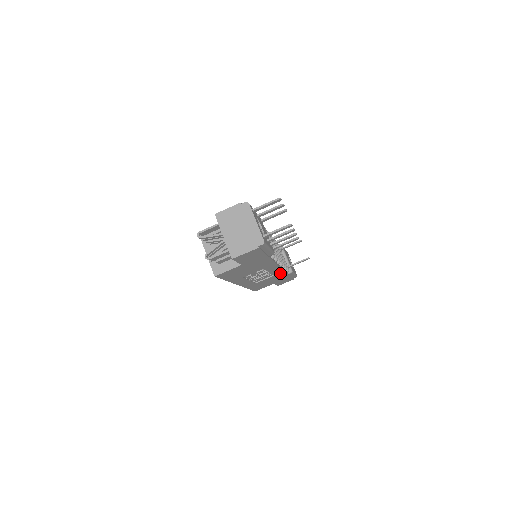
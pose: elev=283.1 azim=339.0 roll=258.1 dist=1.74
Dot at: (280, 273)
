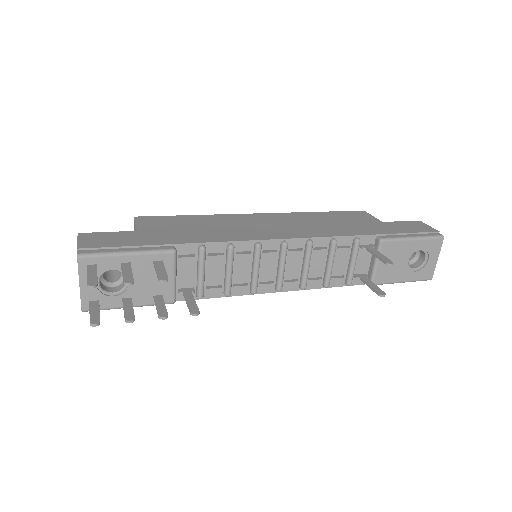
Dot at: occluded
